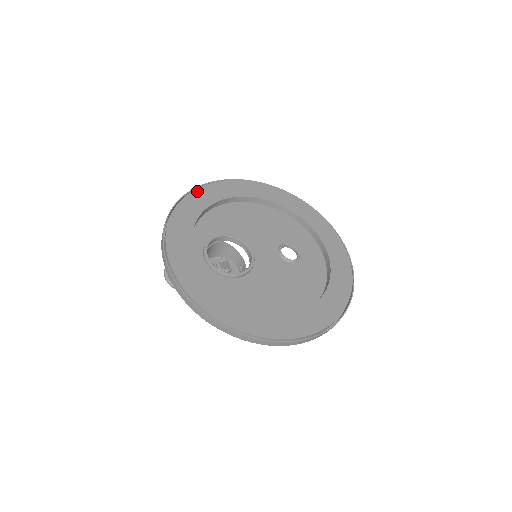
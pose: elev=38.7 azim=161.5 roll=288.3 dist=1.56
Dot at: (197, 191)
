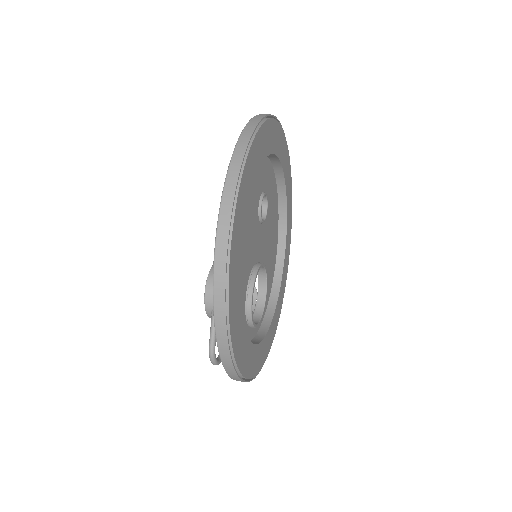
Dot at: (232, 332)
